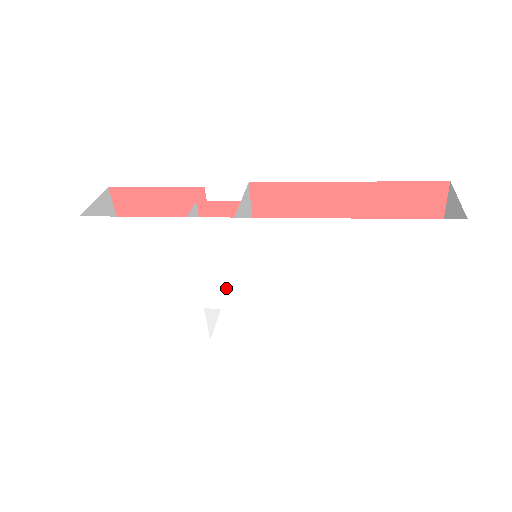
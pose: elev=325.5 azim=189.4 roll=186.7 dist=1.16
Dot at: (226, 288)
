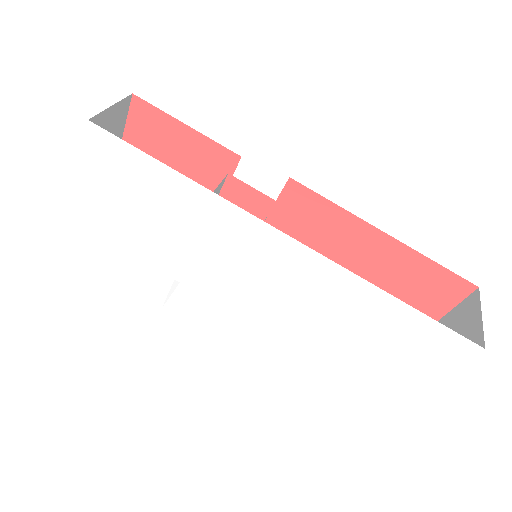
Dot at: (210, 275)
